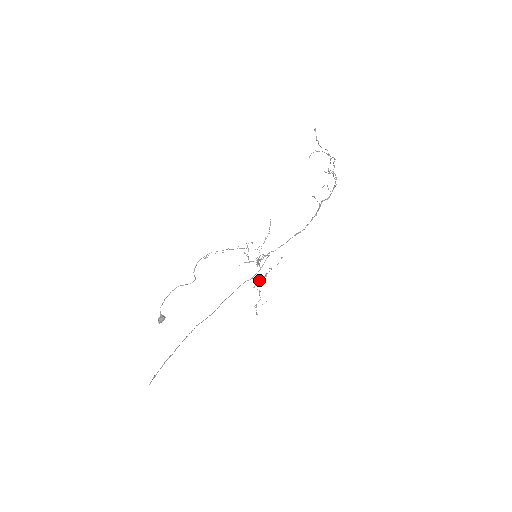
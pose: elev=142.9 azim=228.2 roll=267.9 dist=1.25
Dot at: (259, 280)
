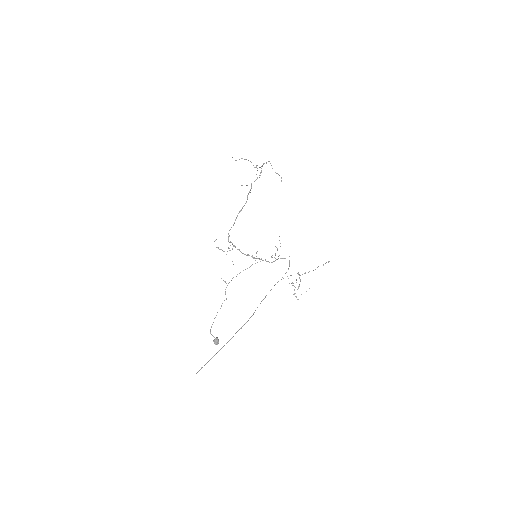
Dot at: (296, 280)
